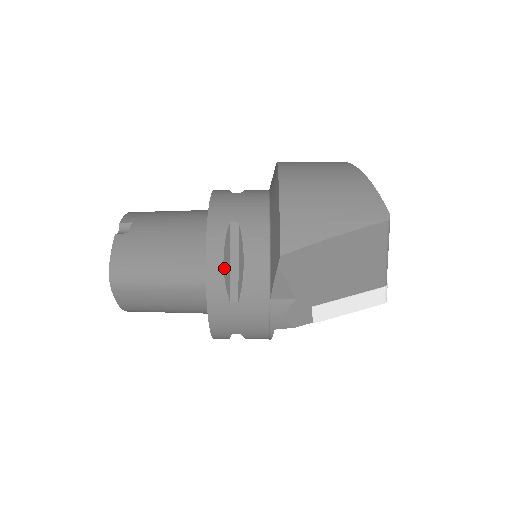
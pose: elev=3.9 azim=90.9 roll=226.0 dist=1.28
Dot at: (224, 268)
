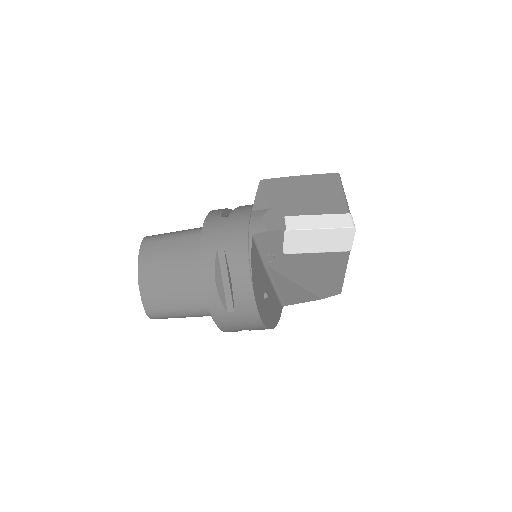
Dot at: (224, 210)
